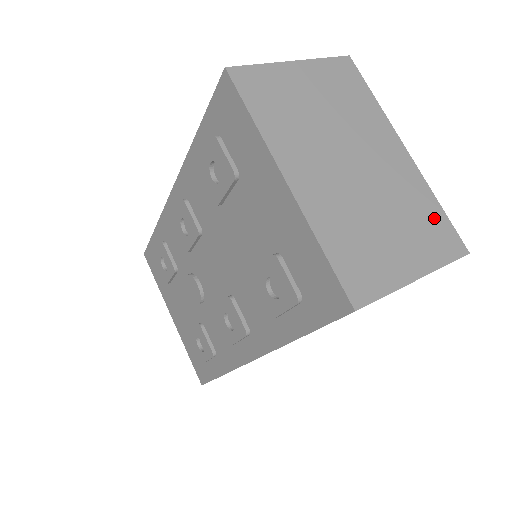
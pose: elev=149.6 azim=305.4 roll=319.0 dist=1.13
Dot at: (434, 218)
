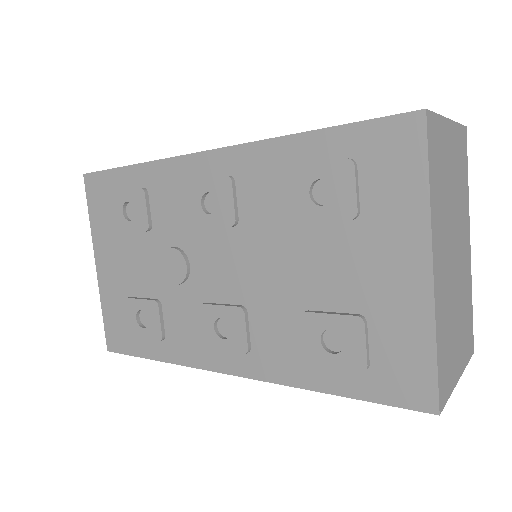
Dot at: (470, 317)
